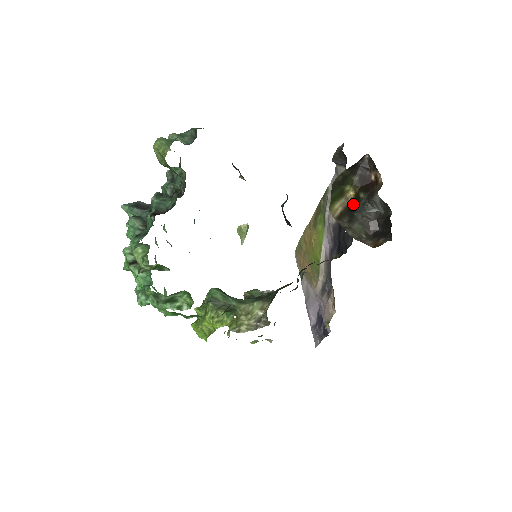
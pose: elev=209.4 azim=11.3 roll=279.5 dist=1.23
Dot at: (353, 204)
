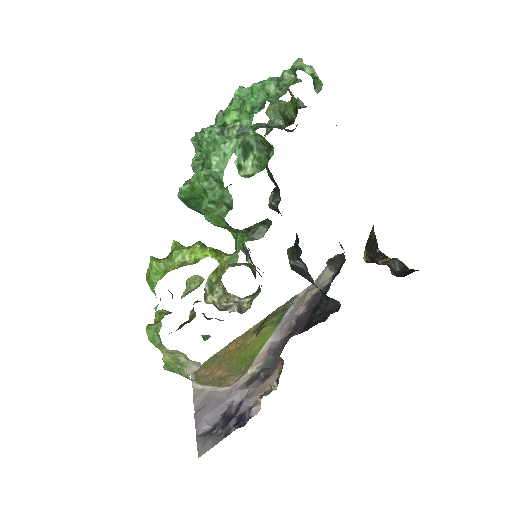
Dot at: occluded
